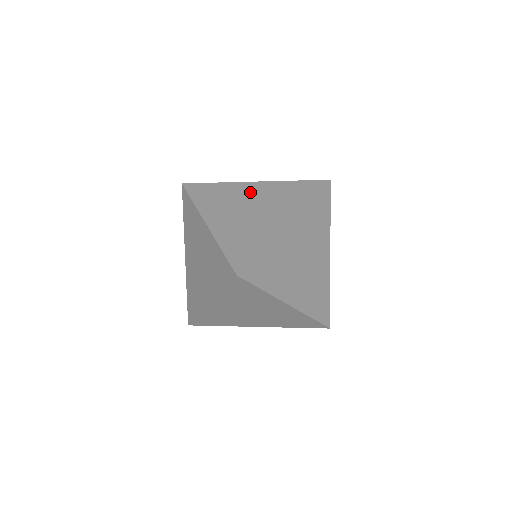
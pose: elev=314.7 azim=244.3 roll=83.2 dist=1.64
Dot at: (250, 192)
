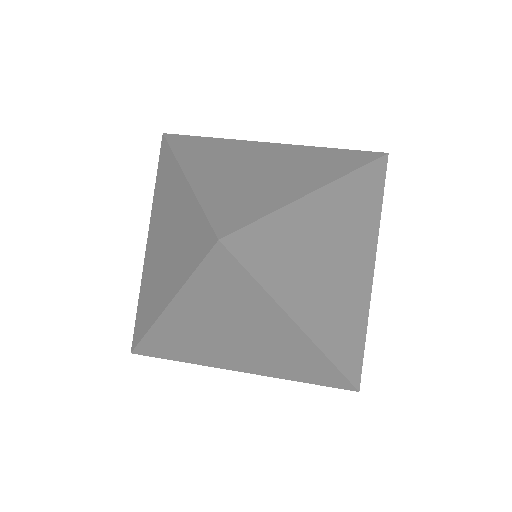
Dot at: (263, 151)
